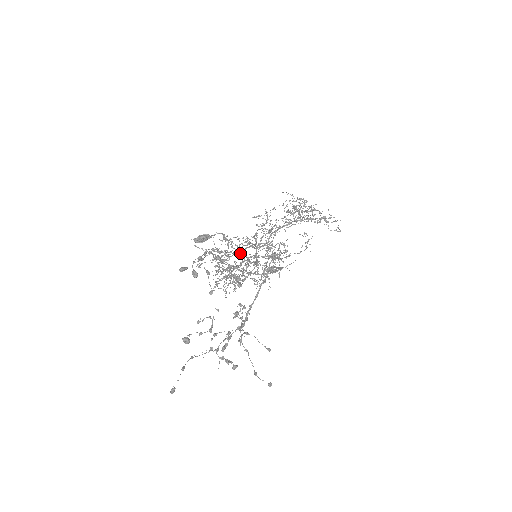
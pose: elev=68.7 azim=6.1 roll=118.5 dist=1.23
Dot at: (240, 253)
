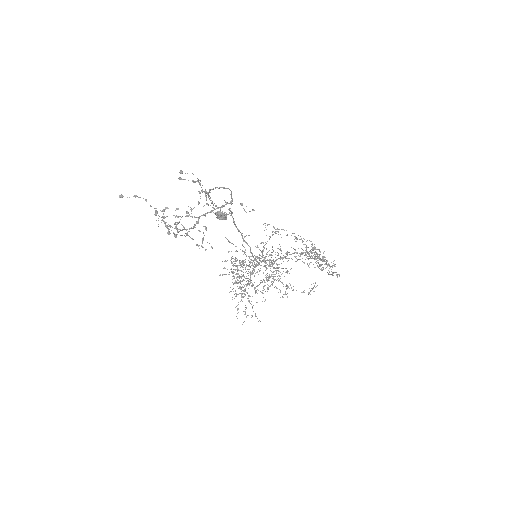
Dot at: occluded
